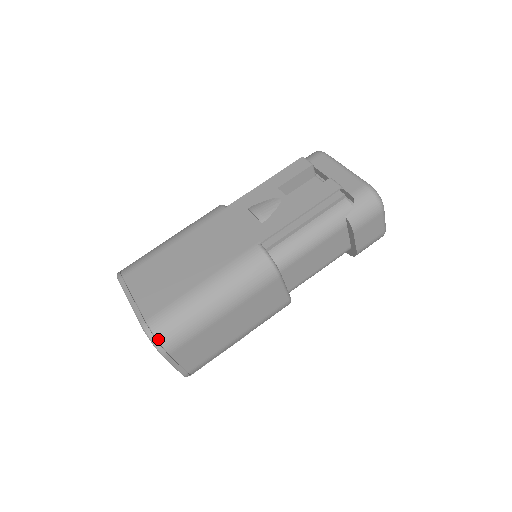
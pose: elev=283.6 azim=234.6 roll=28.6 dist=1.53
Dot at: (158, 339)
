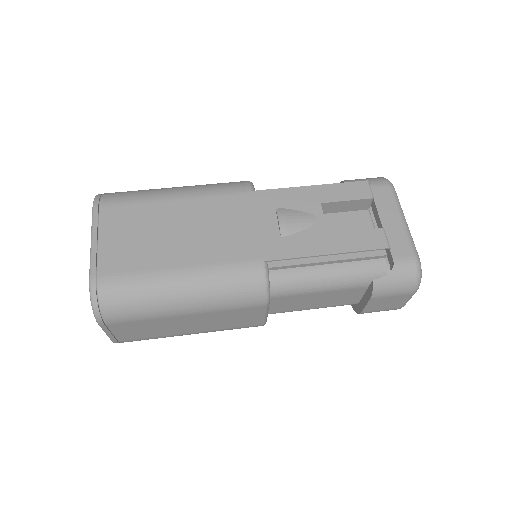
Dot at: (100, 305)
